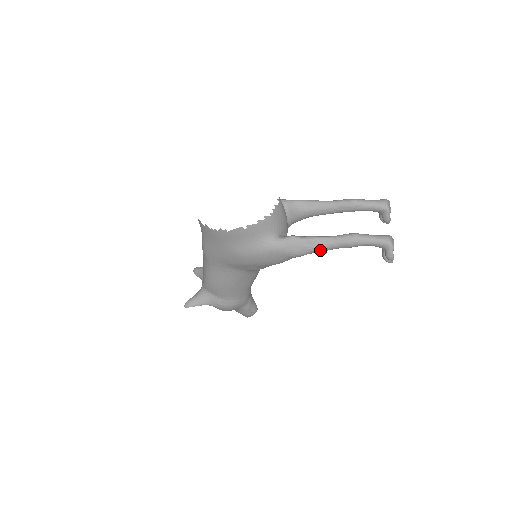
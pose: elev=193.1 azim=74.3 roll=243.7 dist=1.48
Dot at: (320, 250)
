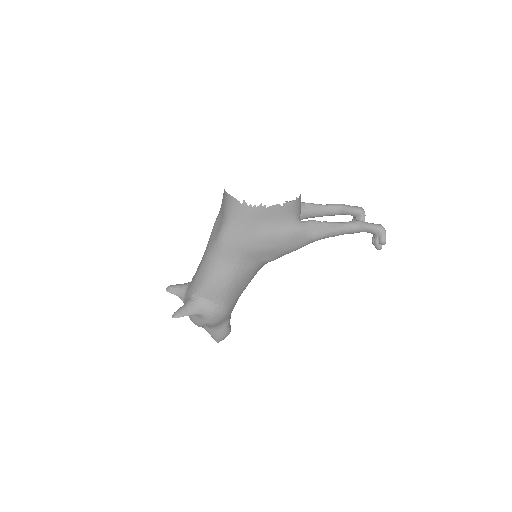
Dot at: (334, 234)
